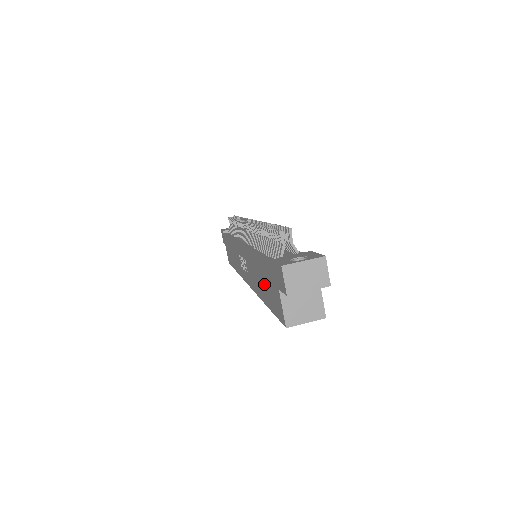
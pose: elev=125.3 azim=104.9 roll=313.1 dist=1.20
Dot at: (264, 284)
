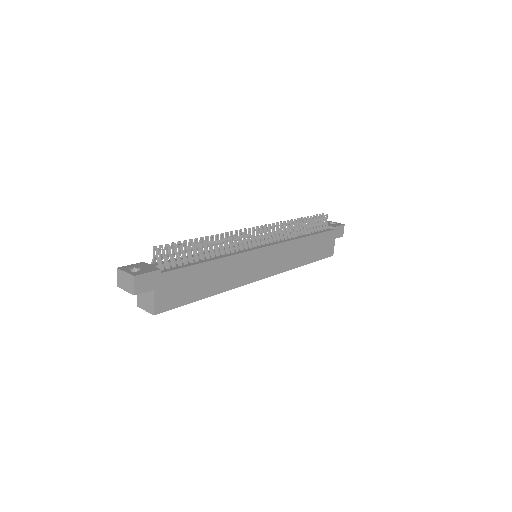
Dot at: occluded
